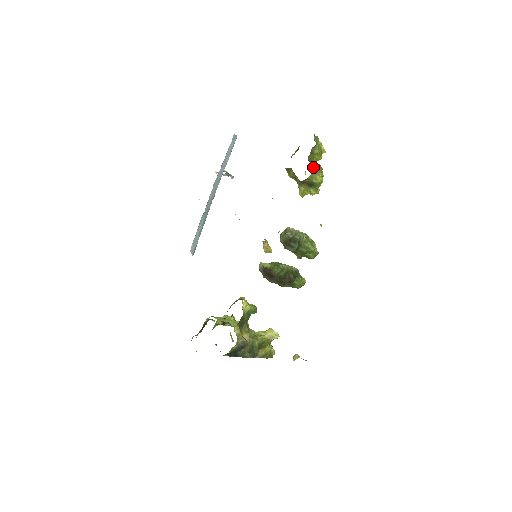
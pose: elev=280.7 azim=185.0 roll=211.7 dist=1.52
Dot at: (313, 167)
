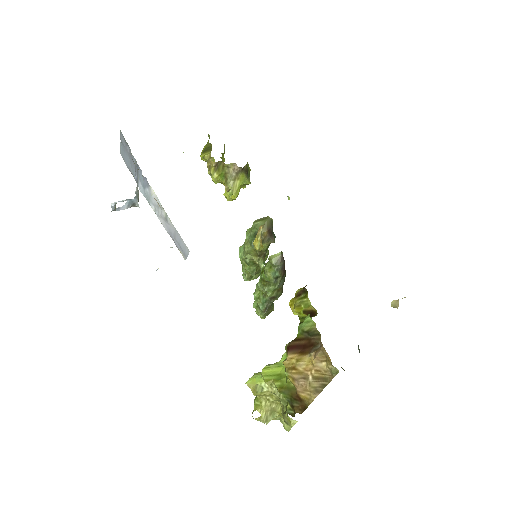
Dot at: occluded
